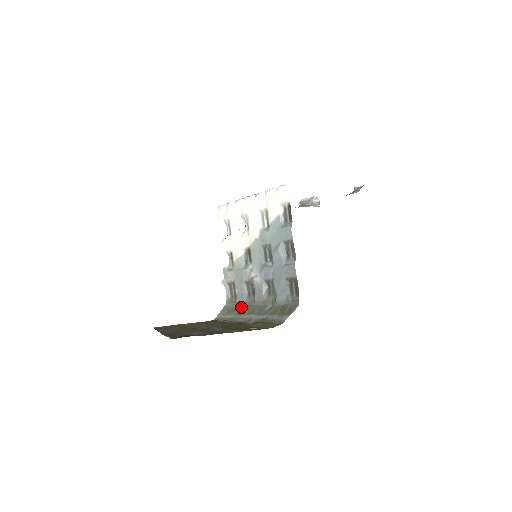
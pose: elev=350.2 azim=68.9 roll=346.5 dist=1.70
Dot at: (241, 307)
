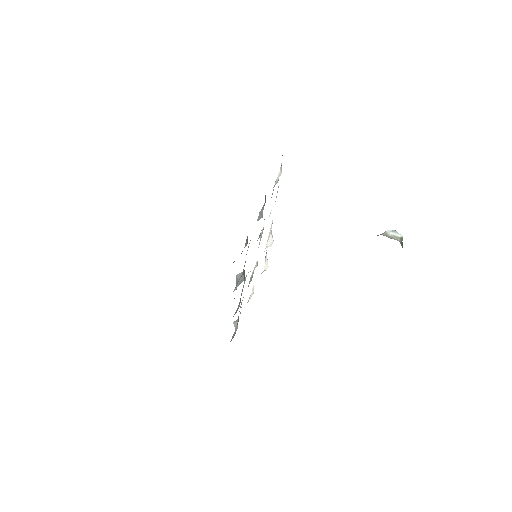
Dot at: occluded
